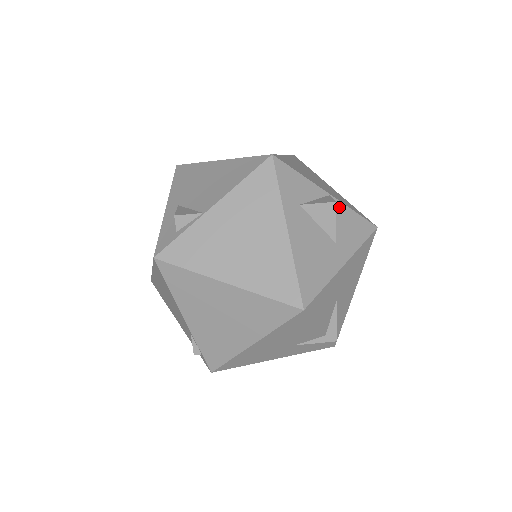
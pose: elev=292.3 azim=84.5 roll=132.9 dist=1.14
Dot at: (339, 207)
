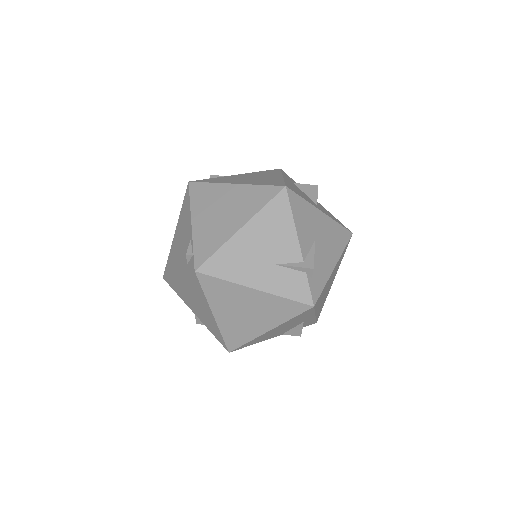
Dot at: occluded
